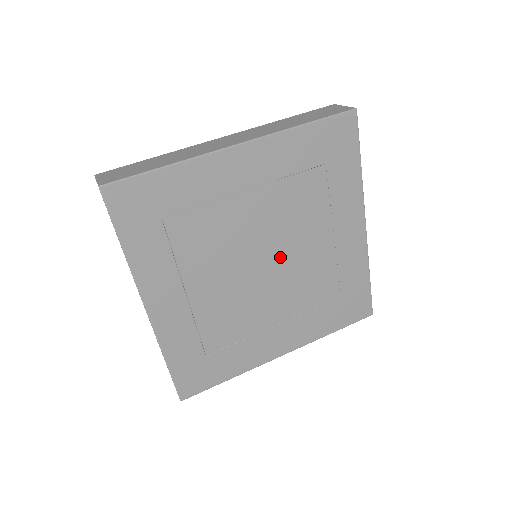
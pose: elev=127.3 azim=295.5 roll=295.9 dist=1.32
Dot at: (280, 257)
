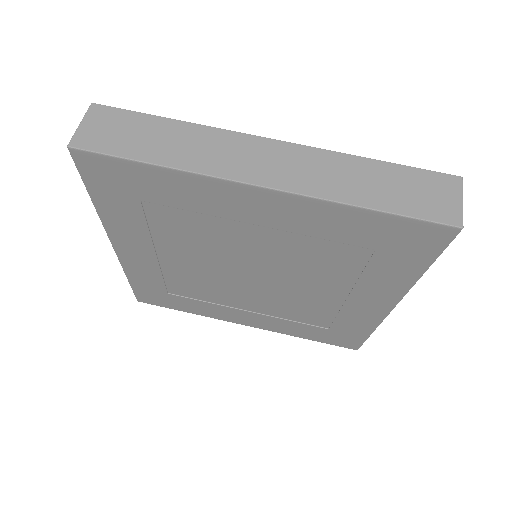
Dot at: (273, 280)
